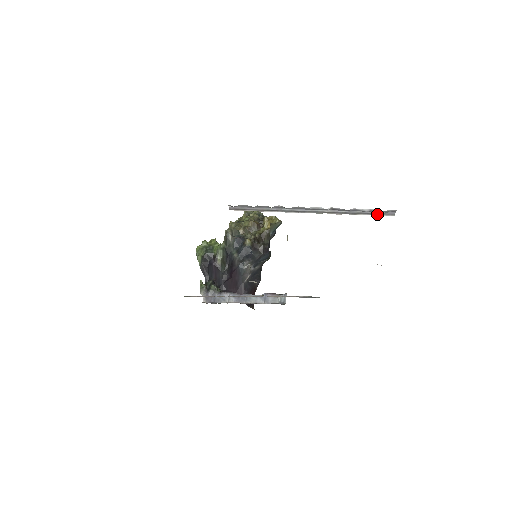
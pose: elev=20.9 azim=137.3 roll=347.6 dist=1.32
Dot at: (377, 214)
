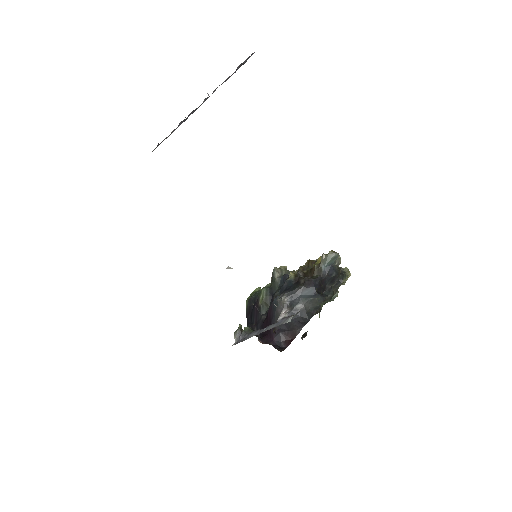
Dot at: occluded
